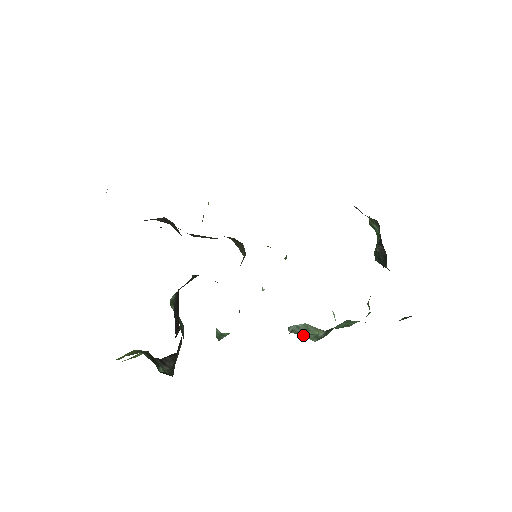
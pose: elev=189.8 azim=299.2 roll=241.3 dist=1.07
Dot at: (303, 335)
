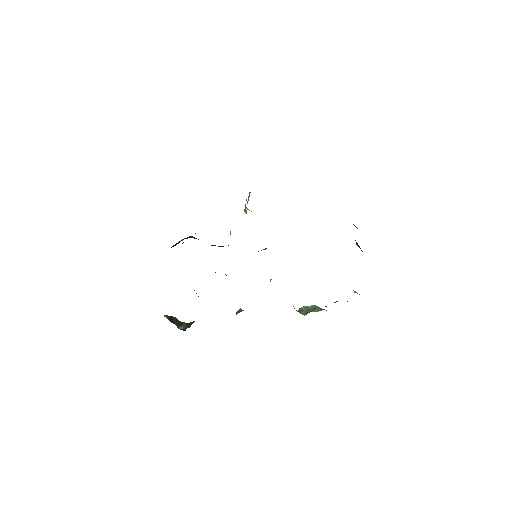
Dot at: (299, 312)
